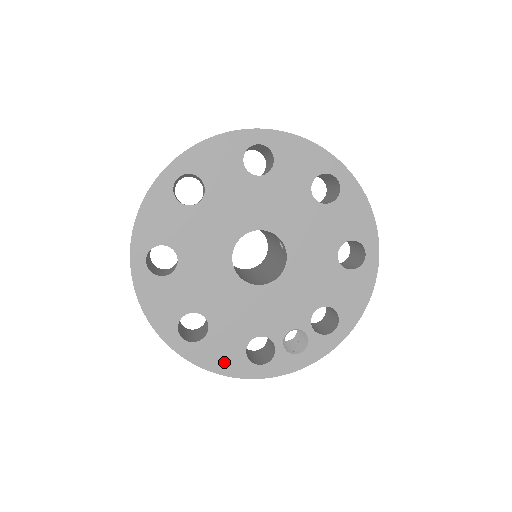
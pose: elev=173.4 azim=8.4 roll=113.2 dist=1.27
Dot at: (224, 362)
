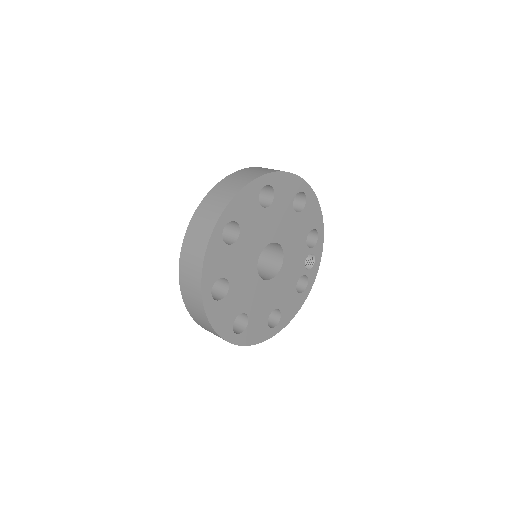
Dot at: (295, 308)
